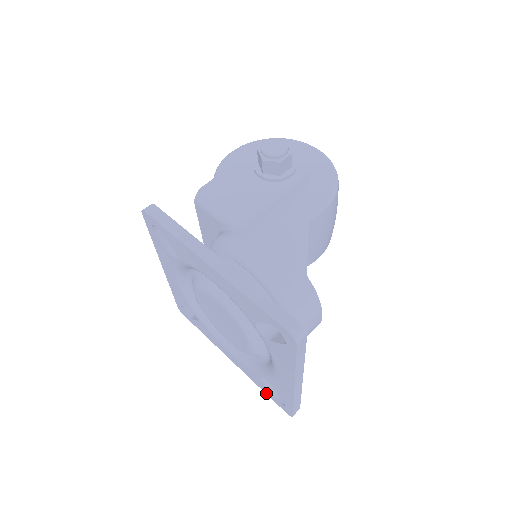
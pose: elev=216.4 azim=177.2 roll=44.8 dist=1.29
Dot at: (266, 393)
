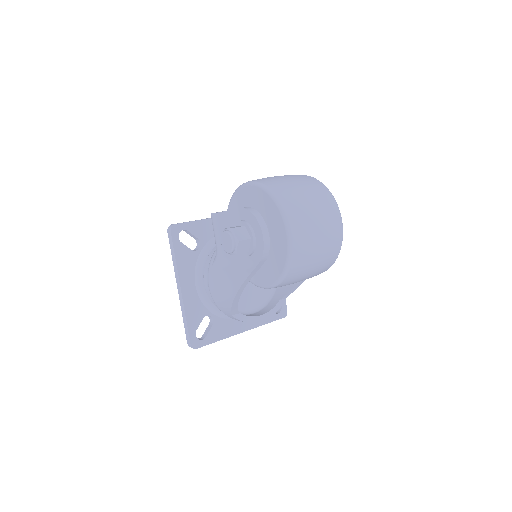
Dot at: occluded
